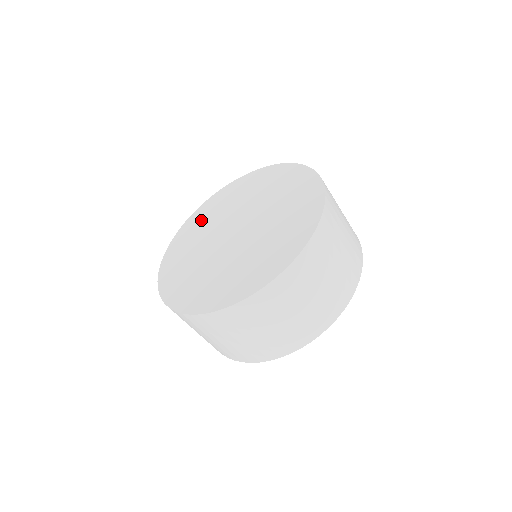
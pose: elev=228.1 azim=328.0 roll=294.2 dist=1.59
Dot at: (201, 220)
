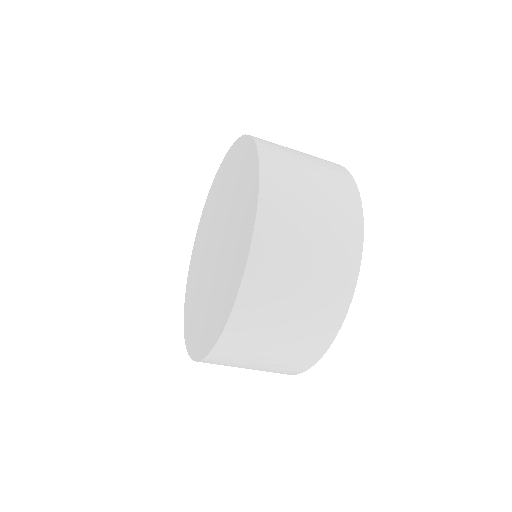
Dot at: (192, 283)
